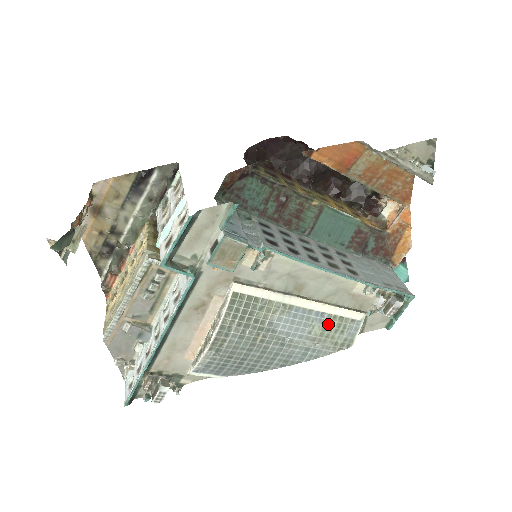
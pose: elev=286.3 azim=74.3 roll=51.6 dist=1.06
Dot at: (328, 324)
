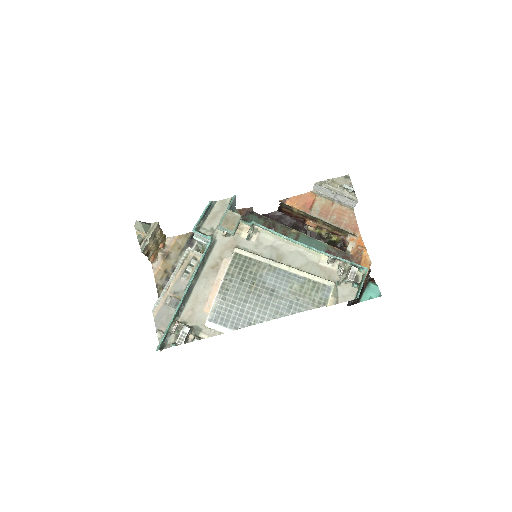
Dot at: (305, 284)
